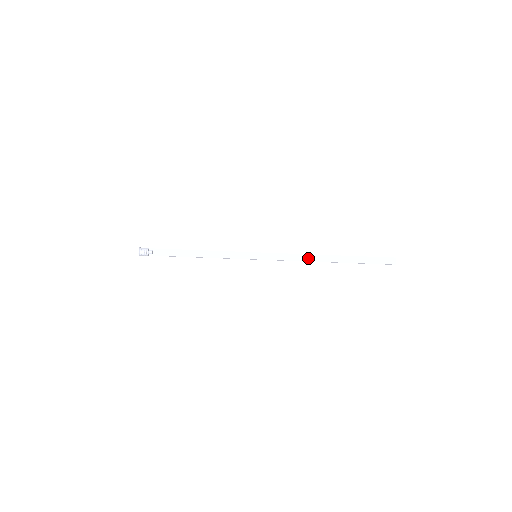
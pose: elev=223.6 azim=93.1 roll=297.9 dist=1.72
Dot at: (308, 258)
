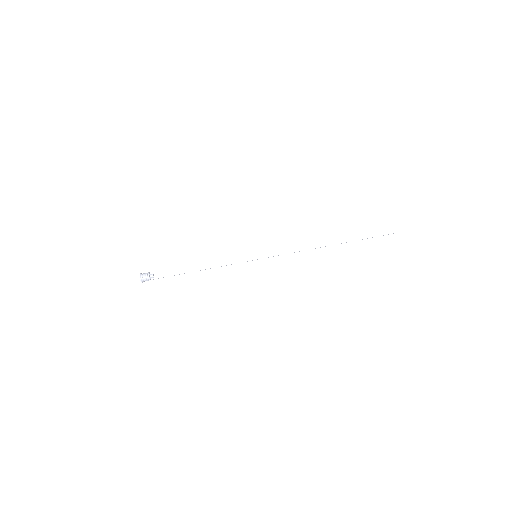
Dot at: (309, 246)
